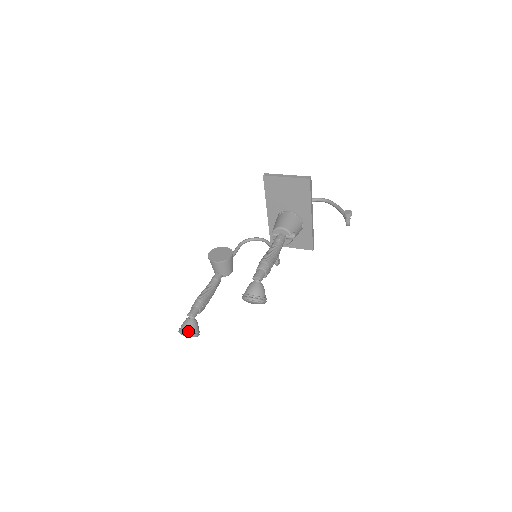
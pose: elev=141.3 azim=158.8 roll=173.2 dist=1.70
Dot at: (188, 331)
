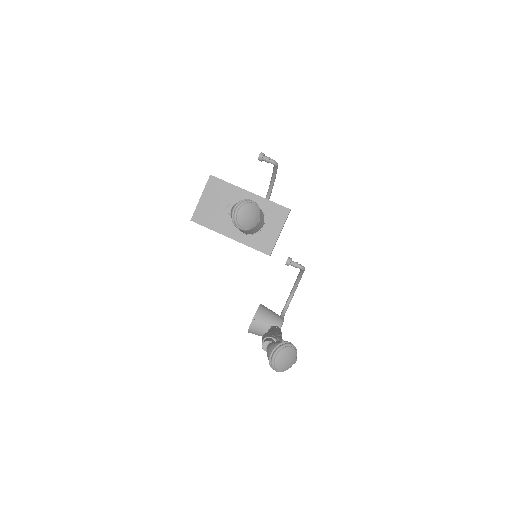
Dot at: (274, 348)
